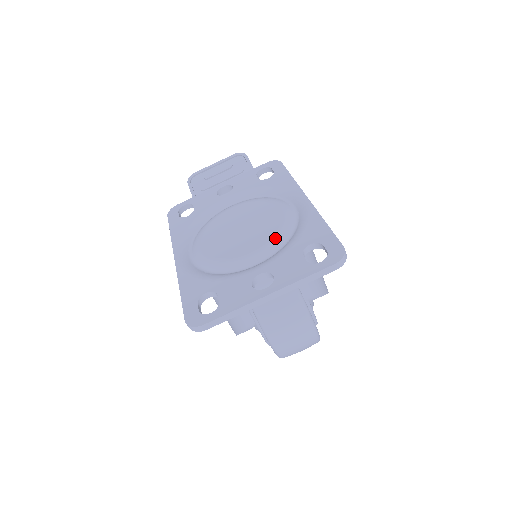
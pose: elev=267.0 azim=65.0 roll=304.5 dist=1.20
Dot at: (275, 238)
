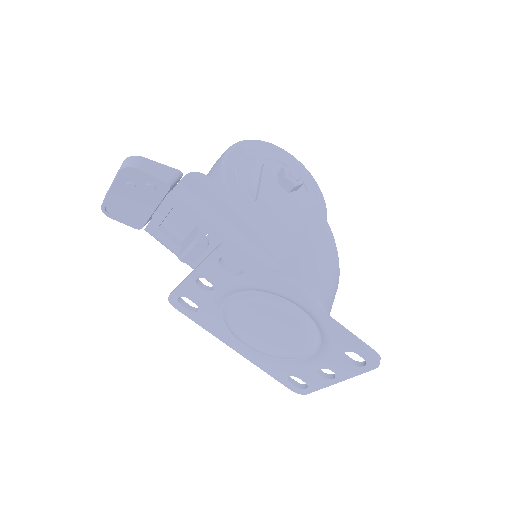
Dot at: (309, 343)
